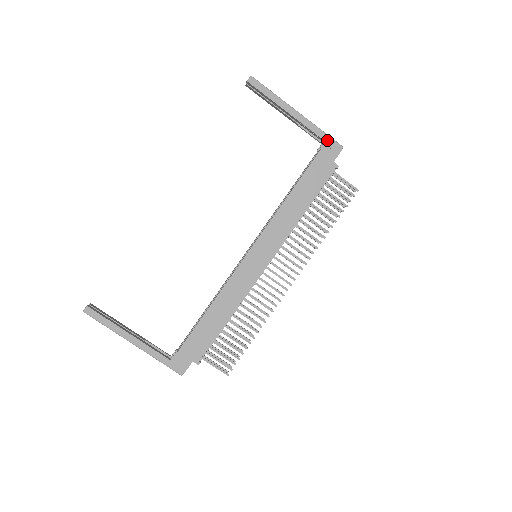
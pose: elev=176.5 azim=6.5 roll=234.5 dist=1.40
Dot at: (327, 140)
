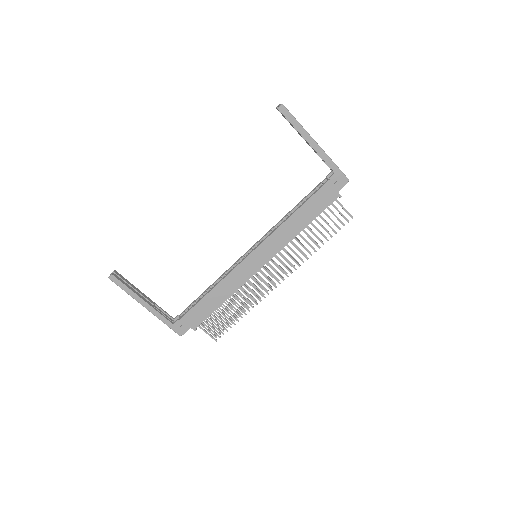
Dot at: (337, 172)
